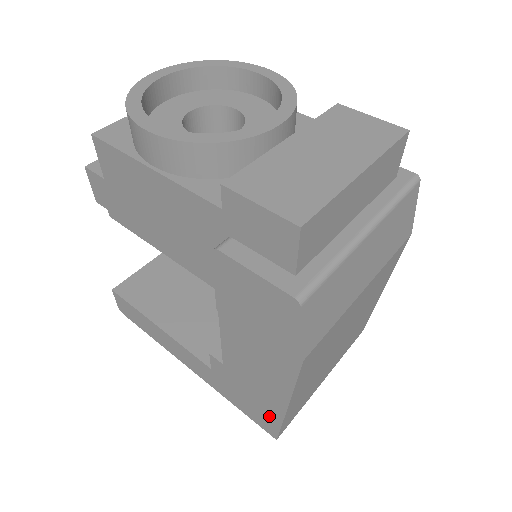
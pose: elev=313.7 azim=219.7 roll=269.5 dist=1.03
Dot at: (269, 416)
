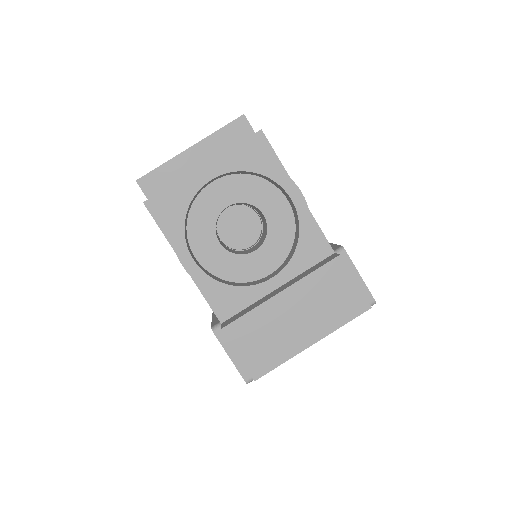
Dot at: occluded
